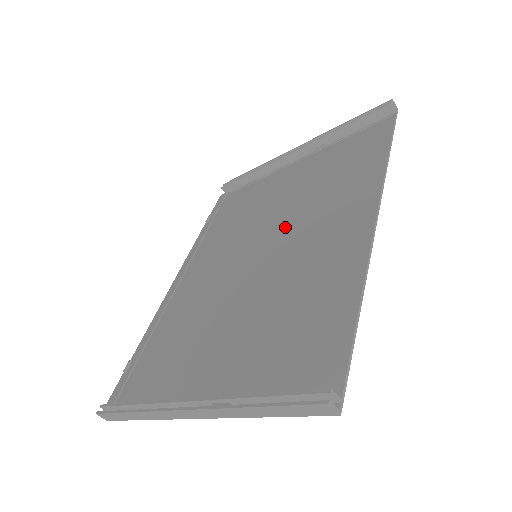
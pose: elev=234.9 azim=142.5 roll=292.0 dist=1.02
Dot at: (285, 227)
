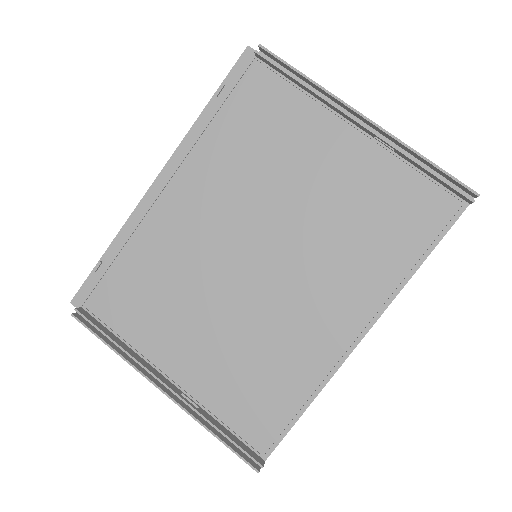
Dot at: (296, 248)
